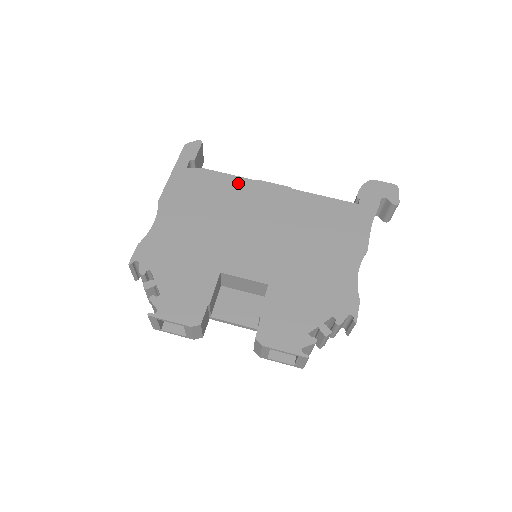
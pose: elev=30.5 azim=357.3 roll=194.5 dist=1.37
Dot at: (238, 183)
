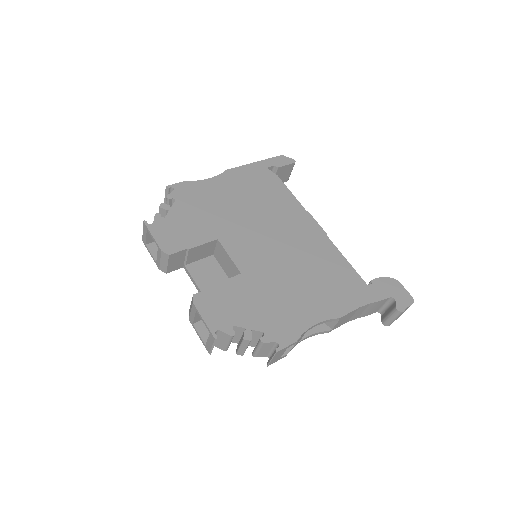
Dot at: (292, 202)
